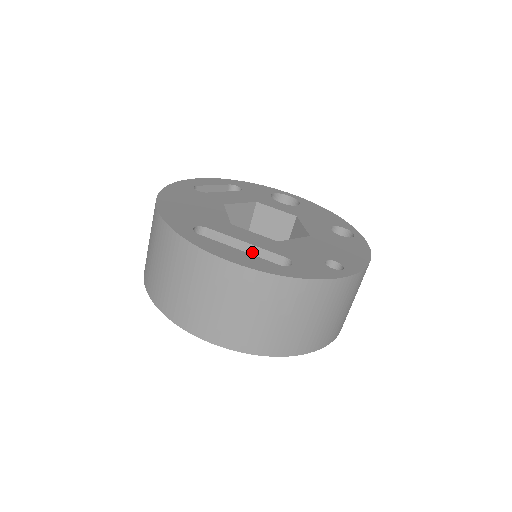
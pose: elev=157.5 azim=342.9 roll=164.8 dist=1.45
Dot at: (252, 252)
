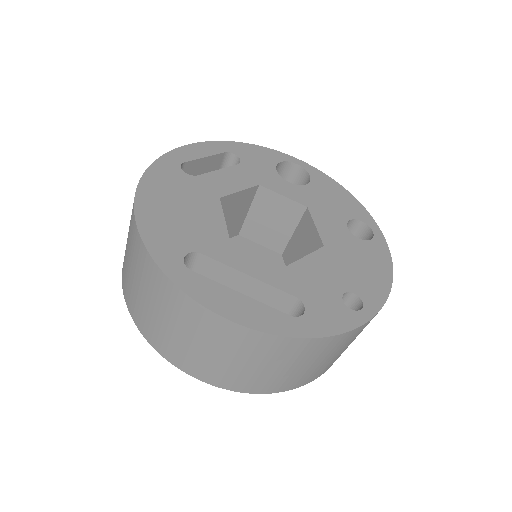
Dot at: (256, 286)
